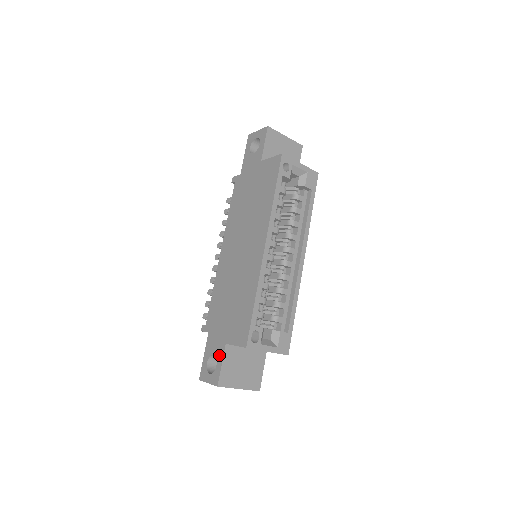
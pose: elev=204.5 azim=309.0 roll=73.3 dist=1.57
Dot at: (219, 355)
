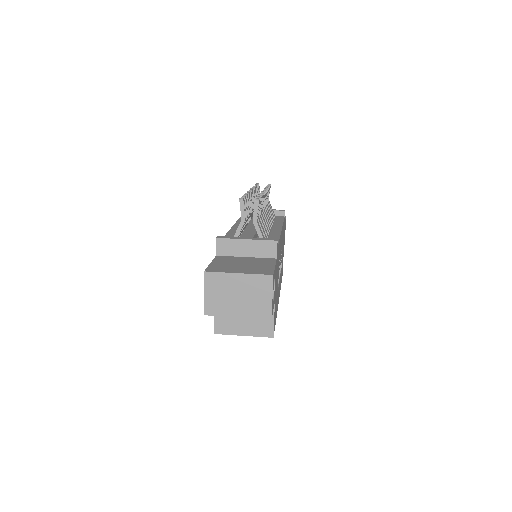
Dot at: occluded
